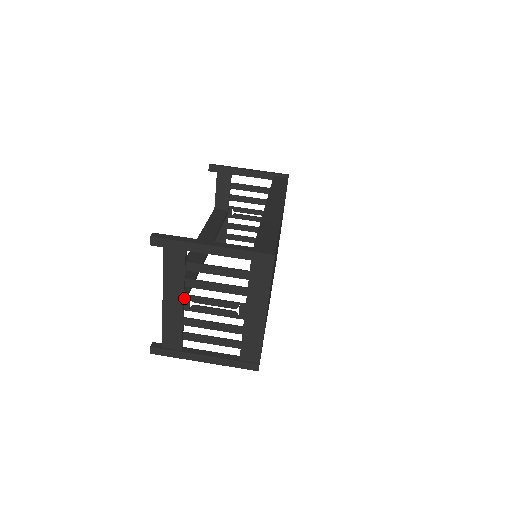
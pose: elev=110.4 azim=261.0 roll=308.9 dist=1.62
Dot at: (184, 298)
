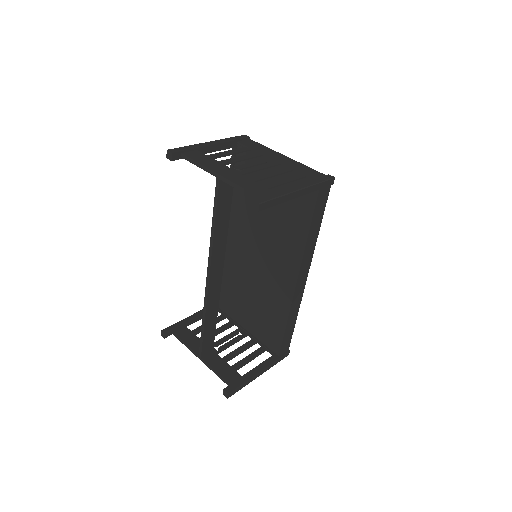
Dot at: (230, 170)
